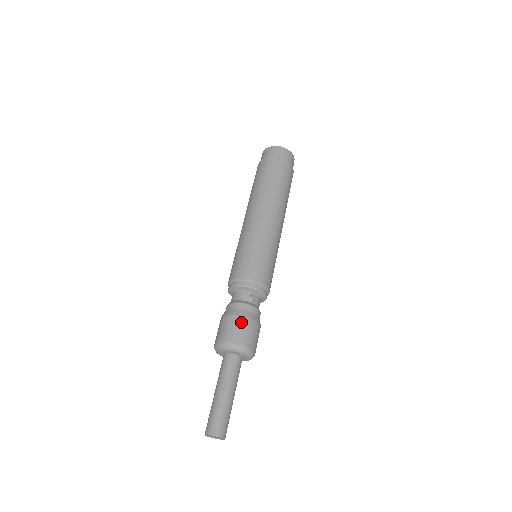
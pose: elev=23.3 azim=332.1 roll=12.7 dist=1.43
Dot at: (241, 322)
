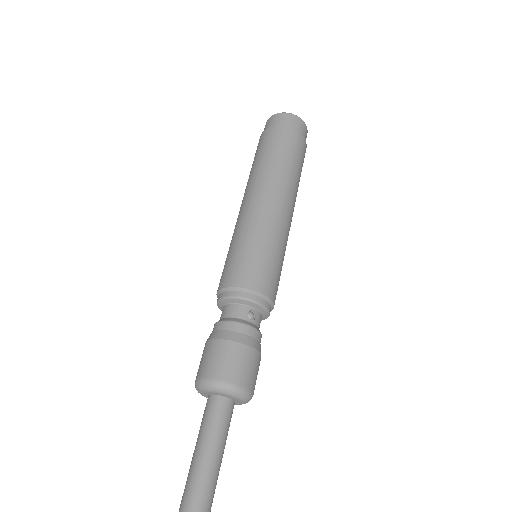
Dot at: (237, 351)
